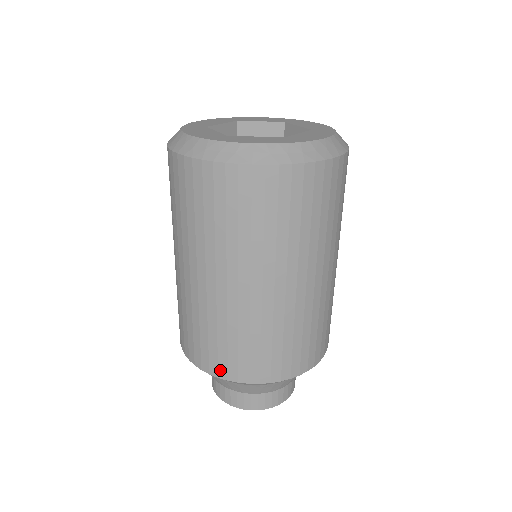
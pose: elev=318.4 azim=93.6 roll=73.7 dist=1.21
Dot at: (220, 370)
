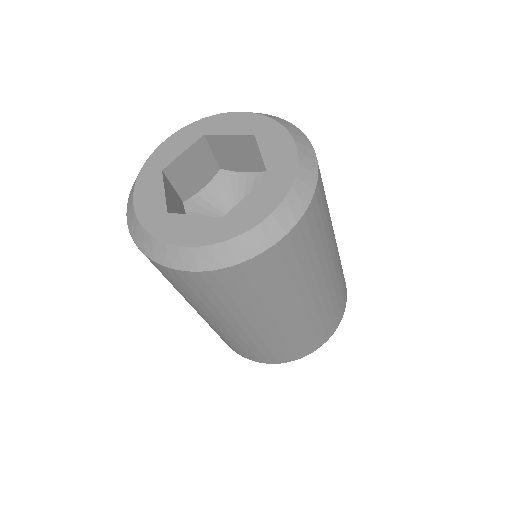
Dot at: (306, 352)
